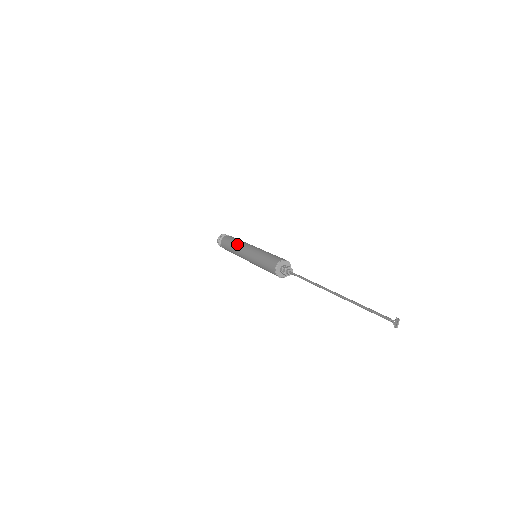
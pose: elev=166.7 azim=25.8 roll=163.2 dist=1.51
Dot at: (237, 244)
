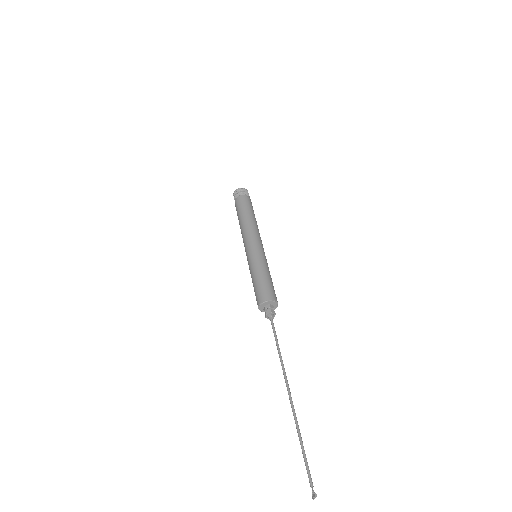
Dot at: (242, 227)
